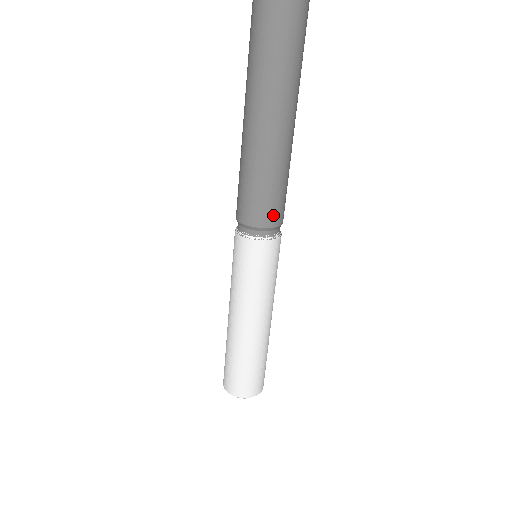
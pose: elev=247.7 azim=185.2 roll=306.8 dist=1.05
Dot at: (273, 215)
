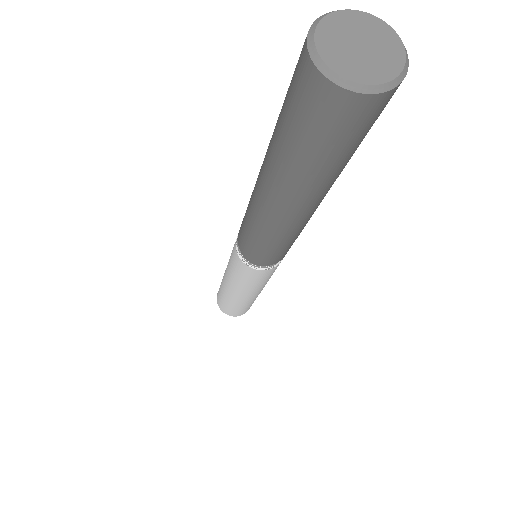
Dot at: (278, 258)
